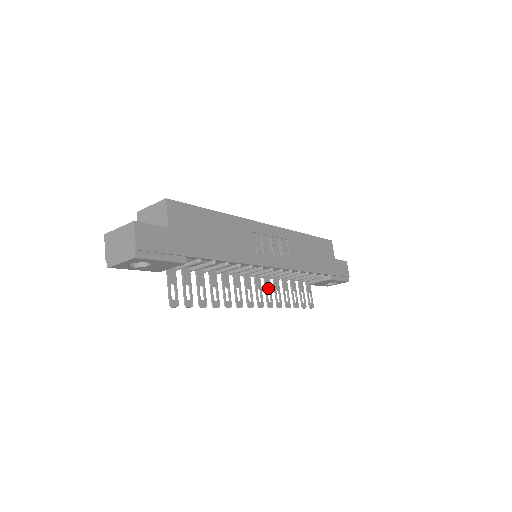
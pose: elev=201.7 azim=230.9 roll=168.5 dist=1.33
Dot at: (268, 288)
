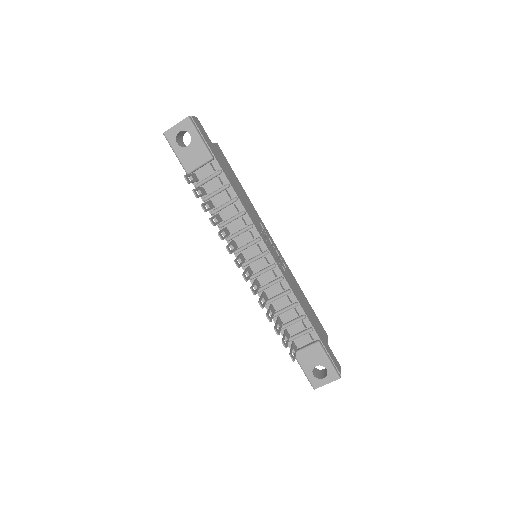
Dot at: (256, 286)
